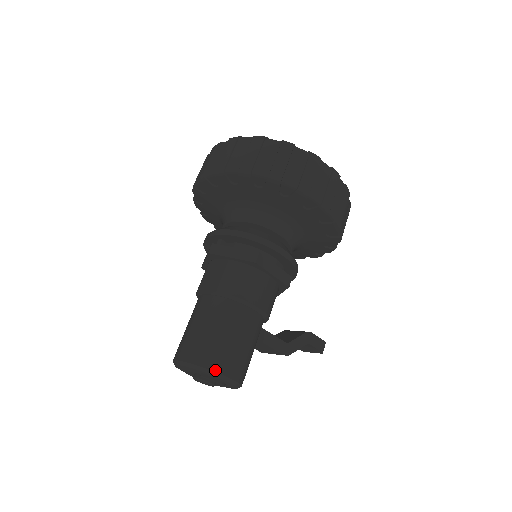
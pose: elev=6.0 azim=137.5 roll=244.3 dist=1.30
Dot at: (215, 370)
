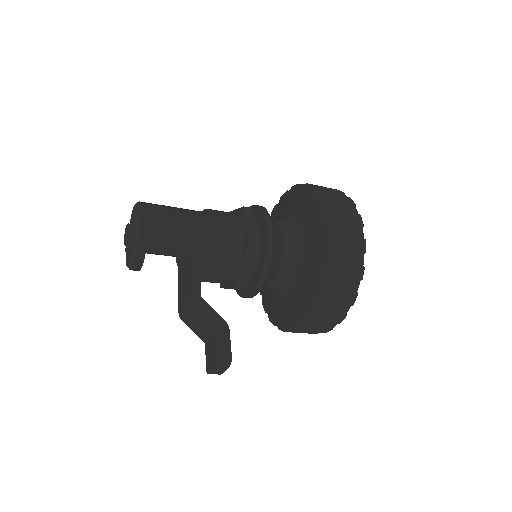
Dot at: (142, 204)
